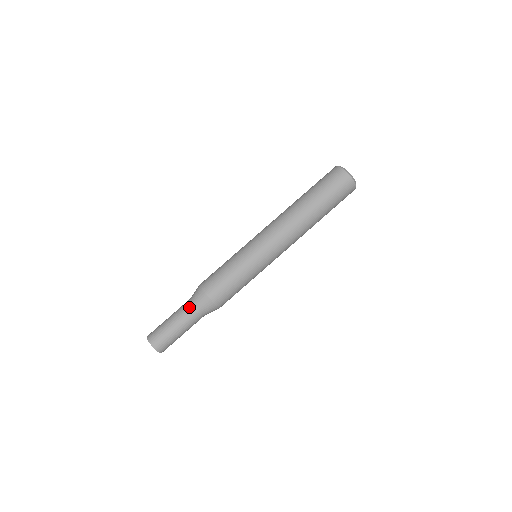
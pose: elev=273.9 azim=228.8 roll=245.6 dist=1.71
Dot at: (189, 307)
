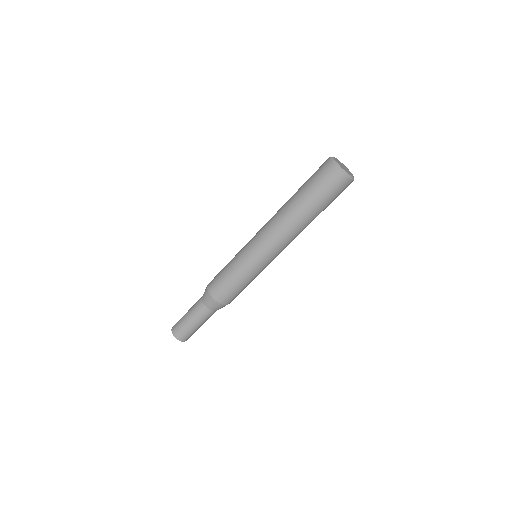
Dot at: (200, 306)
